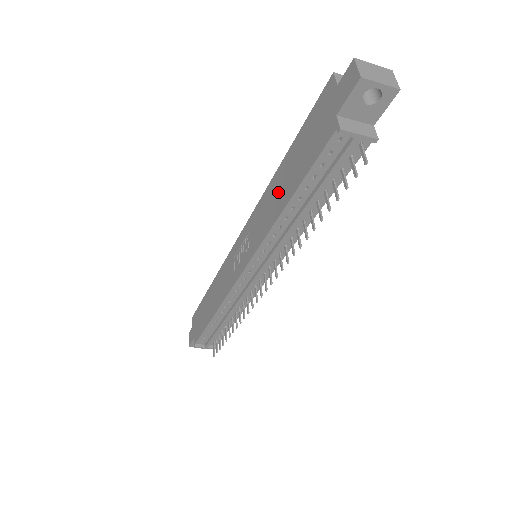
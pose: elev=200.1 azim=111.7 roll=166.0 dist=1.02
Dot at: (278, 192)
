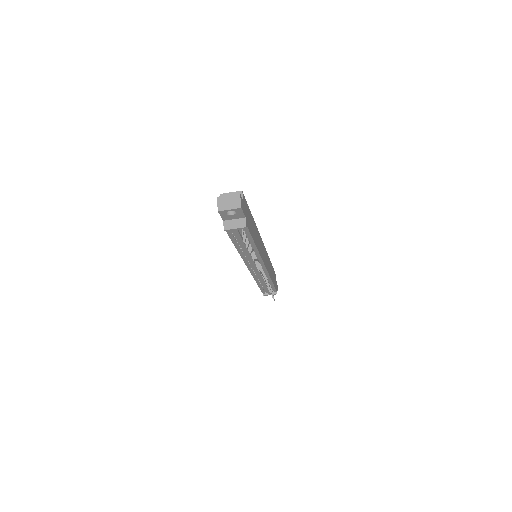
Dot at: occluded
